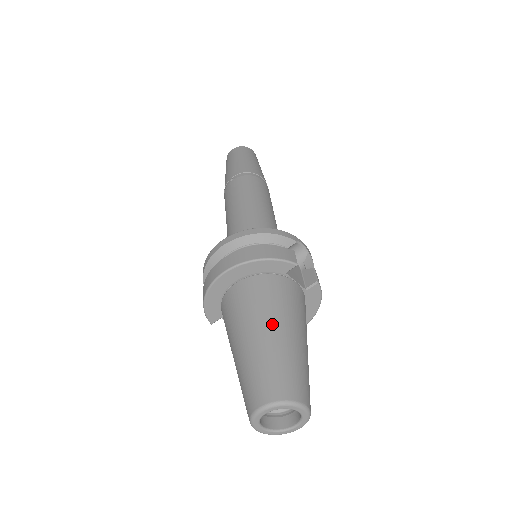
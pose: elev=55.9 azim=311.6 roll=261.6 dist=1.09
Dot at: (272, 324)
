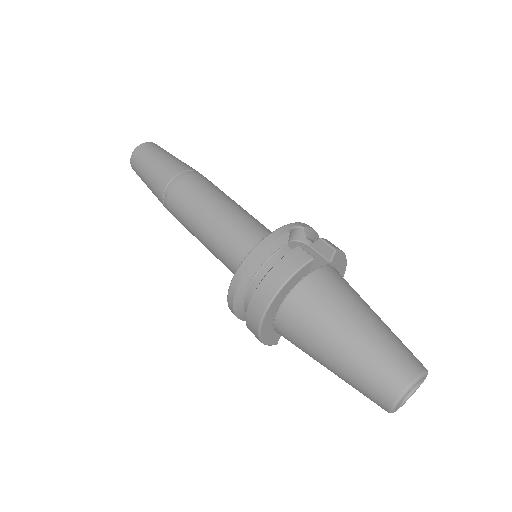
Dot at: (341, 330)
